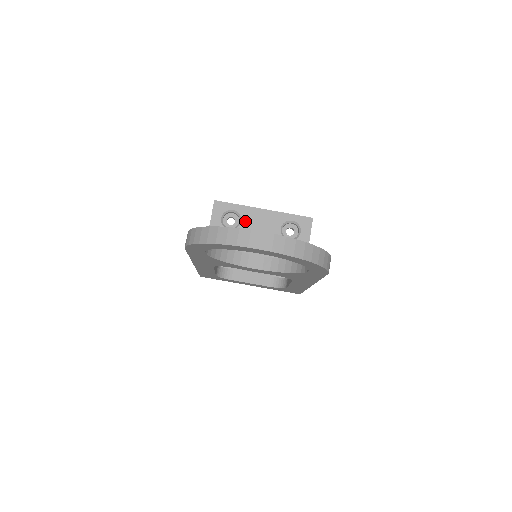
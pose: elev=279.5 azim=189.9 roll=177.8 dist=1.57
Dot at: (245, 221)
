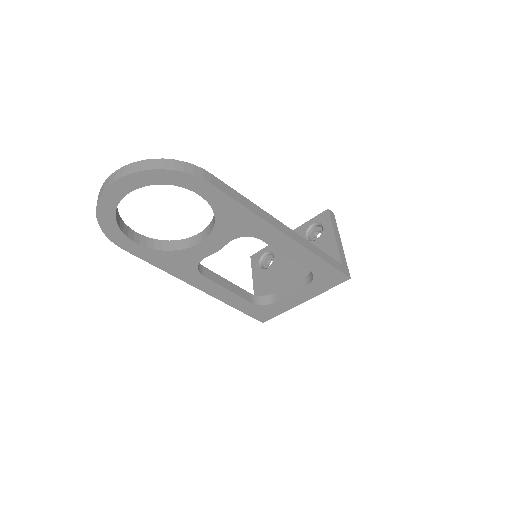
Dot at: (276, 253)
